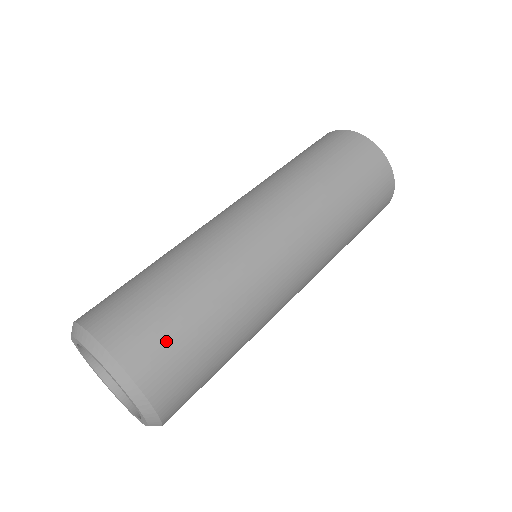
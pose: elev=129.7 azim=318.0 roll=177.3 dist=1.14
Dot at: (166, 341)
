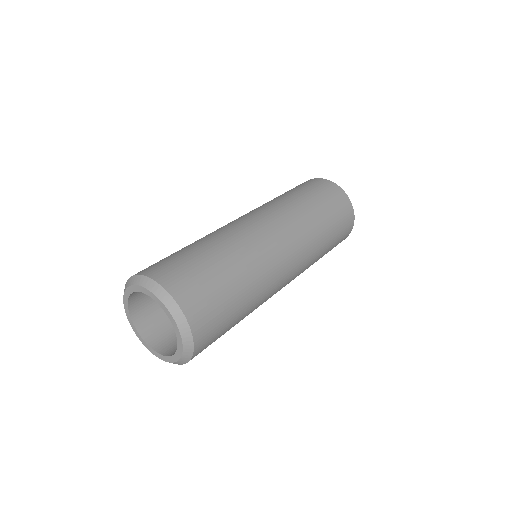
Dot at: (210, 299)
